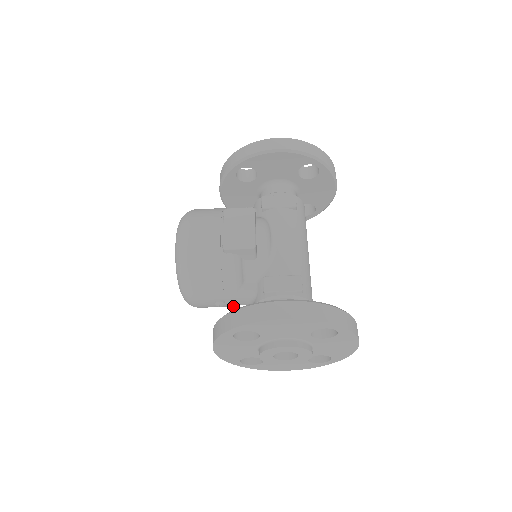
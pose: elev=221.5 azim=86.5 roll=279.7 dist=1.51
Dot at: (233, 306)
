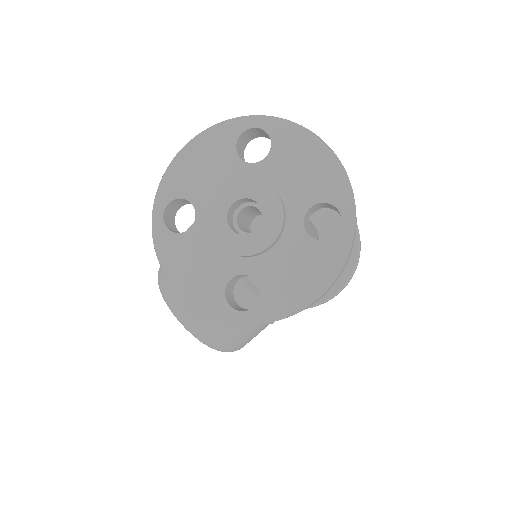
Dot at: occluded
